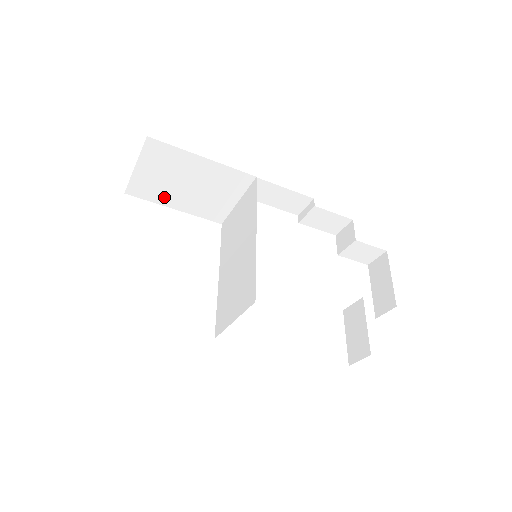
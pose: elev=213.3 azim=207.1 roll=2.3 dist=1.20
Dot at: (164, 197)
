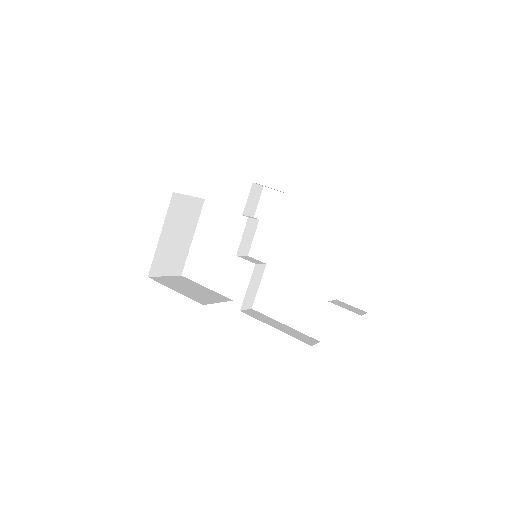
Dot at: occluded
